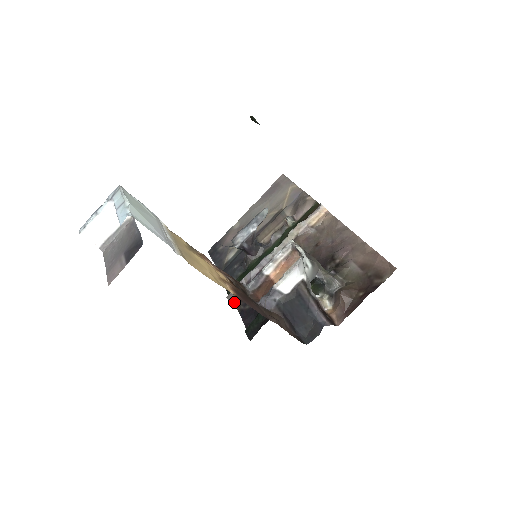
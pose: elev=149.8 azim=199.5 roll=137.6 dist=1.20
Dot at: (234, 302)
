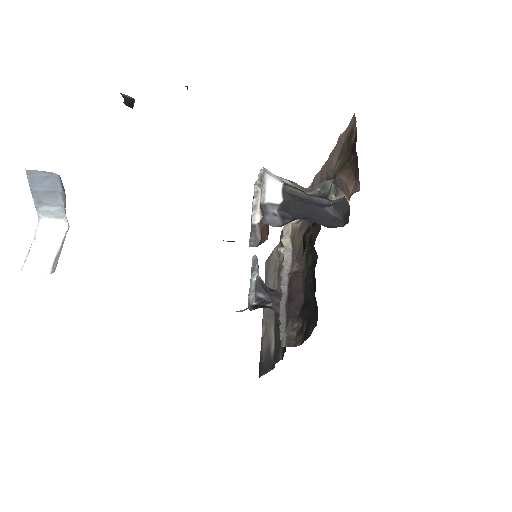
Dot at: (292, 344)
